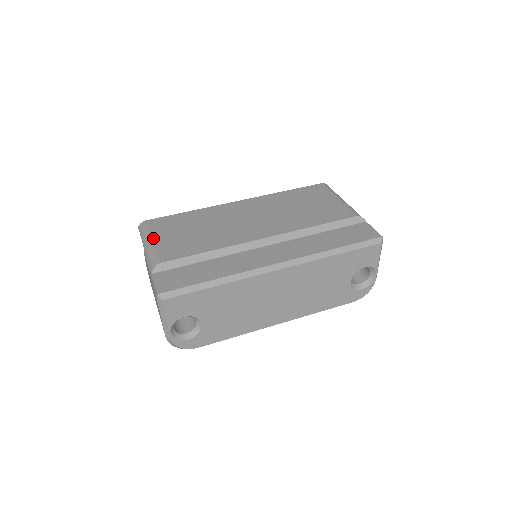
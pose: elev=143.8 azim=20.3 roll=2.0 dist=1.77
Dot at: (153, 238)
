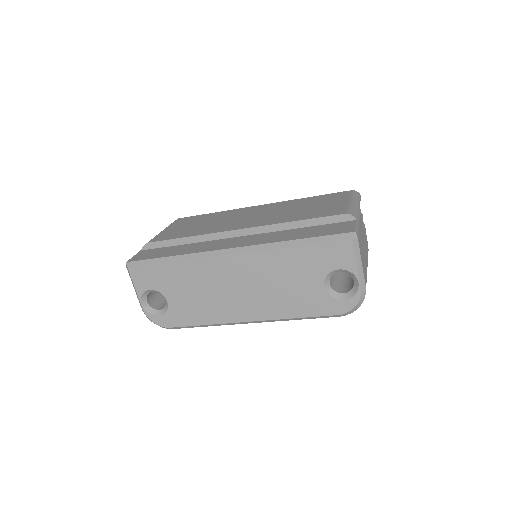
Dot at: (167, 228)
